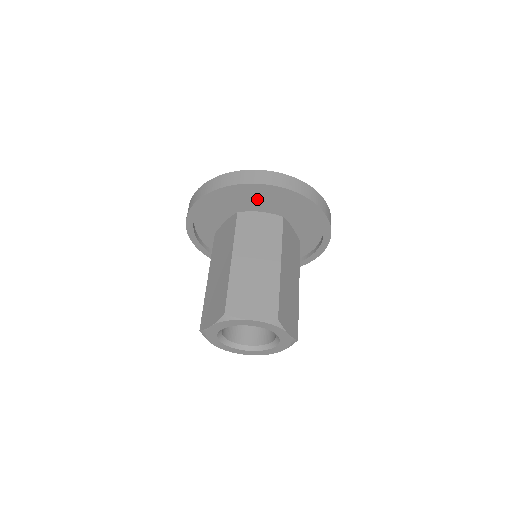
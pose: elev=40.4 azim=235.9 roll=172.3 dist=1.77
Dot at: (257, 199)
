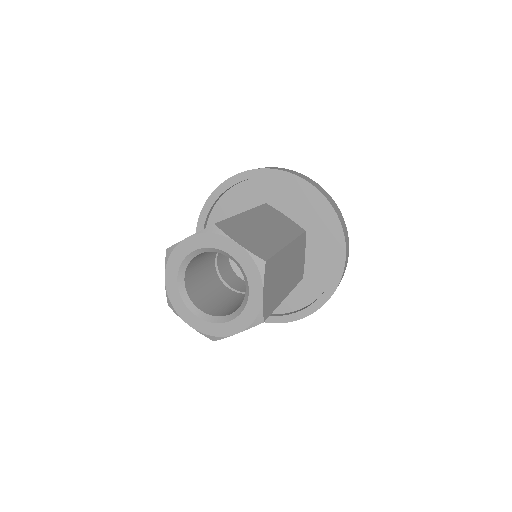
Dot at: (290, 204)
